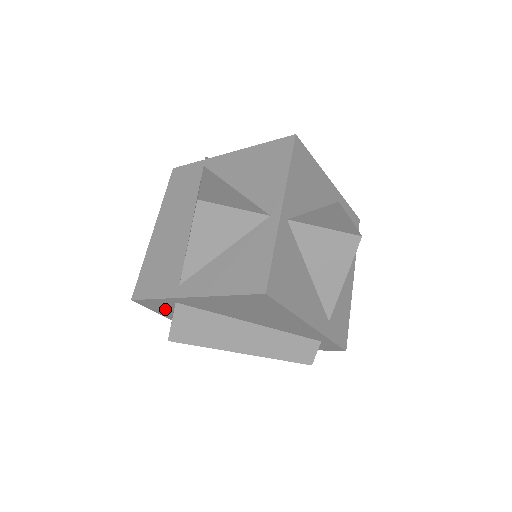
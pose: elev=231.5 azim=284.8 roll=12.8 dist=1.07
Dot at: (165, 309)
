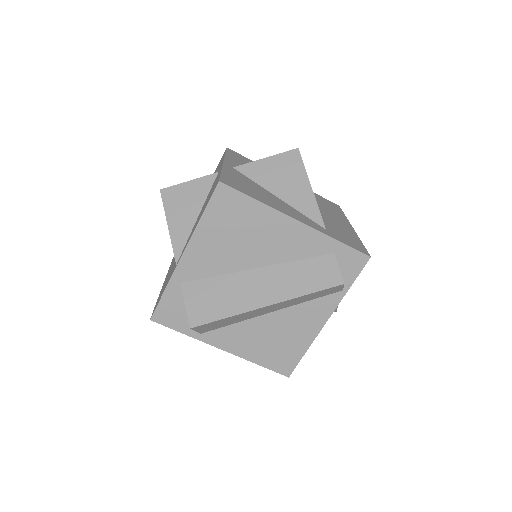
Dot at: (183, 314)
